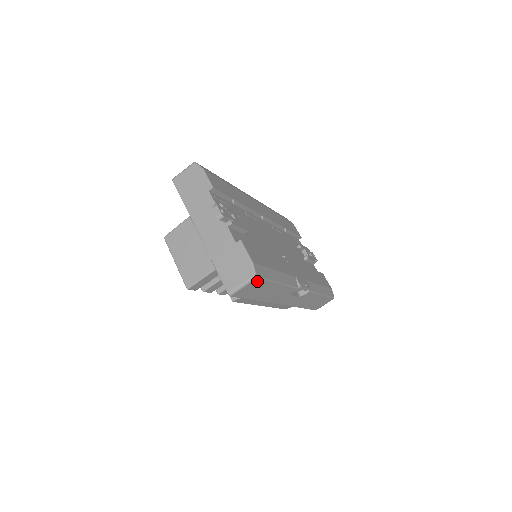
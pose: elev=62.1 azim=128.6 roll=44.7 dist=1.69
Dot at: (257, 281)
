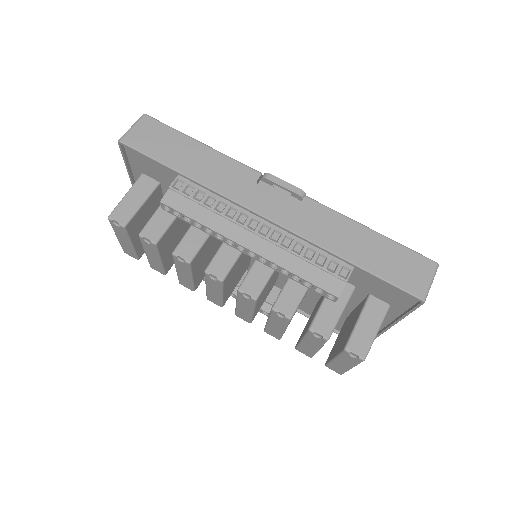
Dot at: (151, 123)
